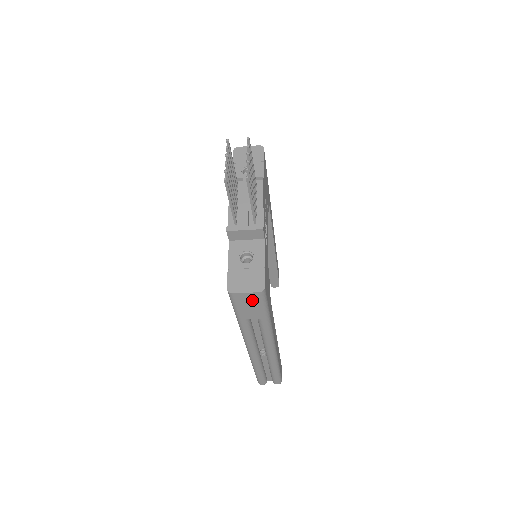
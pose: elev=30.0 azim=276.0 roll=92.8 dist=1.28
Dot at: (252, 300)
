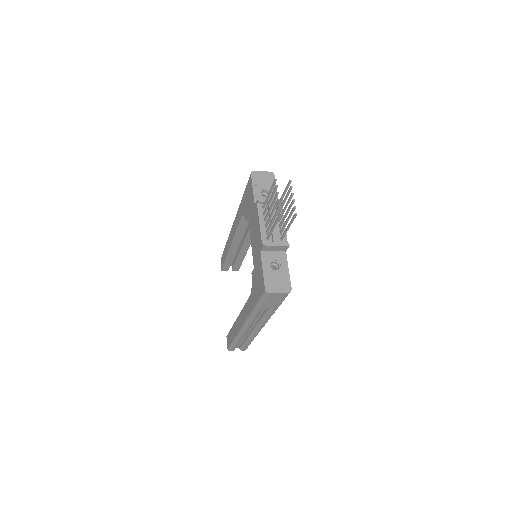
Dot at: (279, 297)
